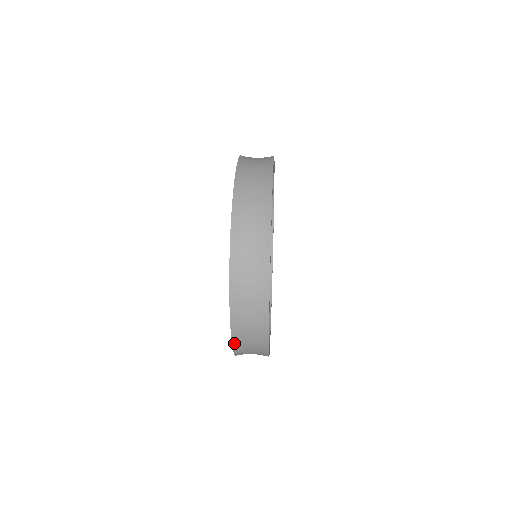
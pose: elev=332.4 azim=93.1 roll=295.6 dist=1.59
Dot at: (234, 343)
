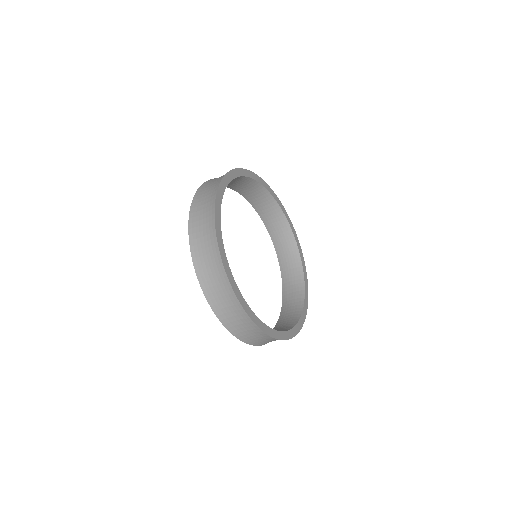
Dot at: (198, 274)
